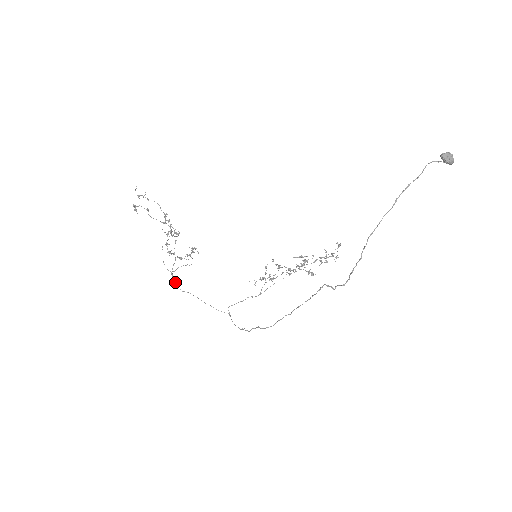
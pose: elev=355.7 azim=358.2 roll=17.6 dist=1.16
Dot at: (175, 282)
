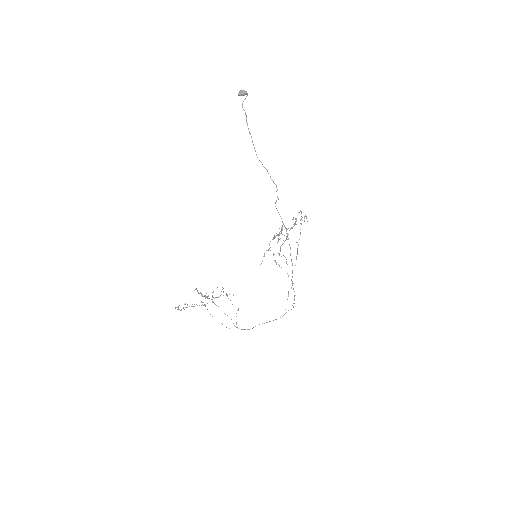
Dot at: occluded
